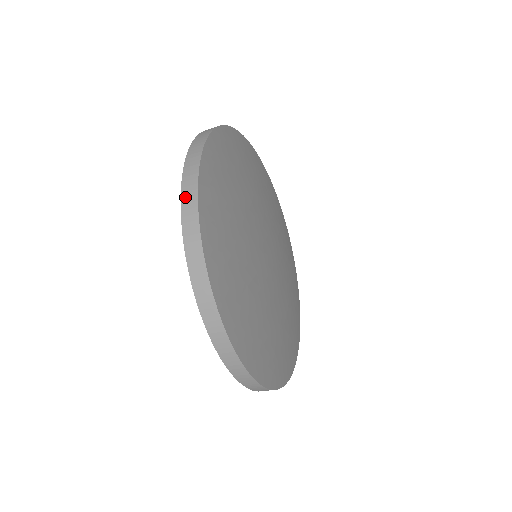
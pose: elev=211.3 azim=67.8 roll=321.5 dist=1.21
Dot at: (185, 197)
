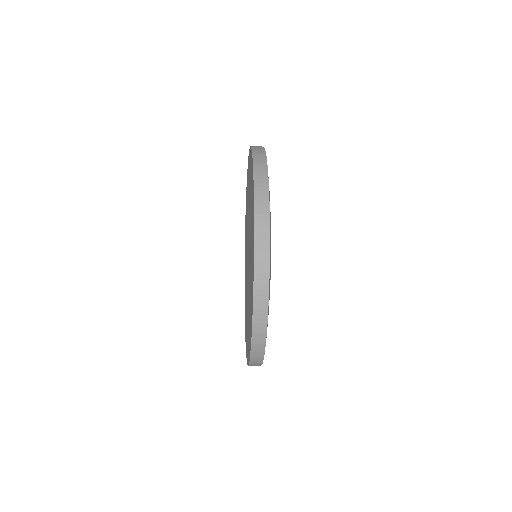
Dot at: (256, 330)
